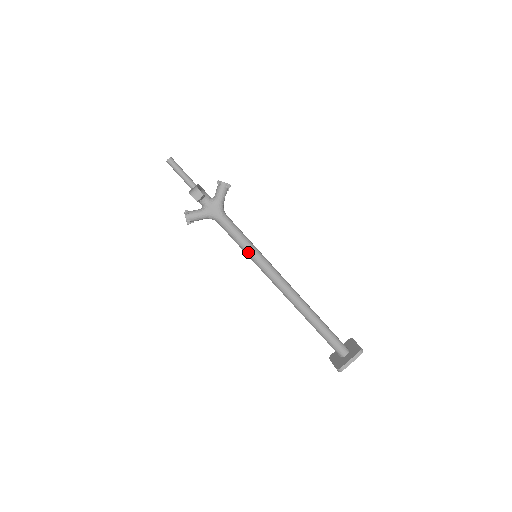
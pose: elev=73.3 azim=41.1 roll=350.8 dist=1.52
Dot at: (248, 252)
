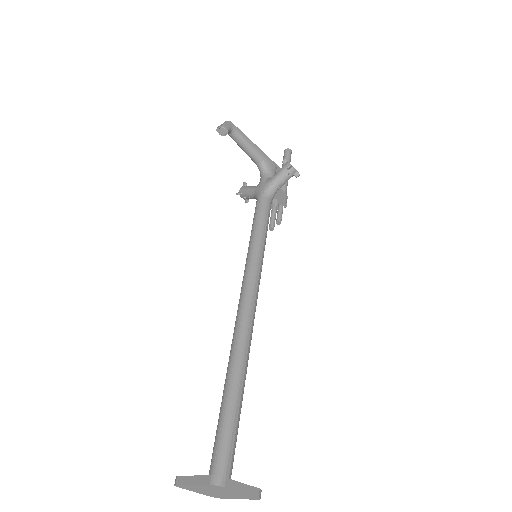
Dot at: (250, 243)
